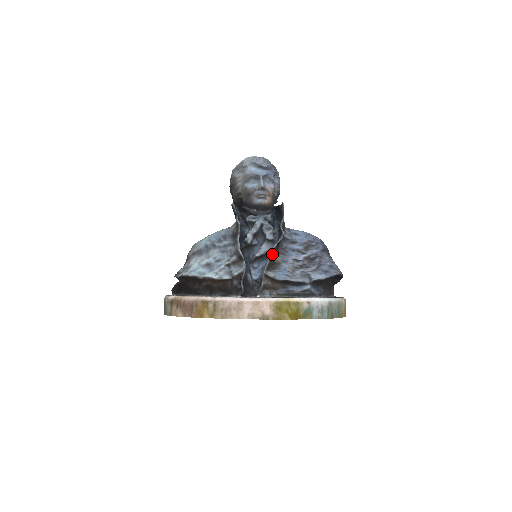
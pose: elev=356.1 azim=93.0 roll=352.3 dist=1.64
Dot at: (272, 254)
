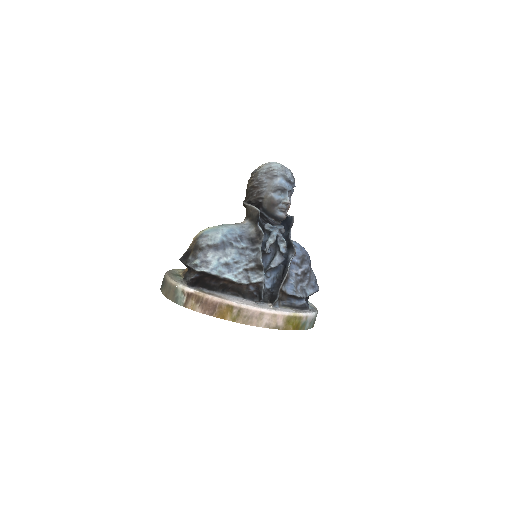
Dot at: occluded
